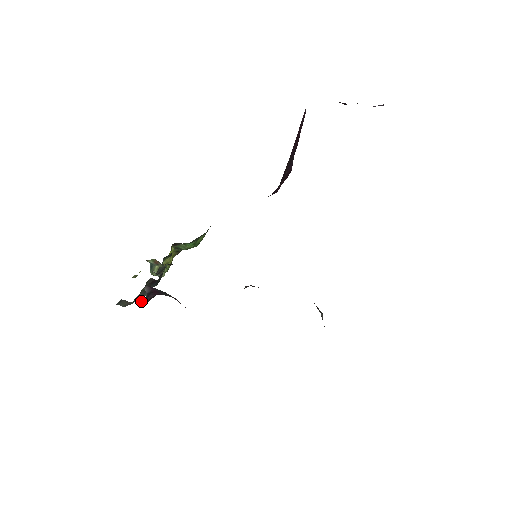
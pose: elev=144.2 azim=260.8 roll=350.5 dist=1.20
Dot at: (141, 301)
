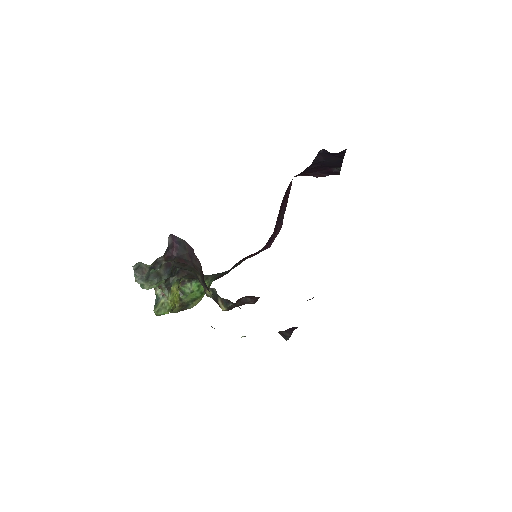
Dot at: (157, 265)
